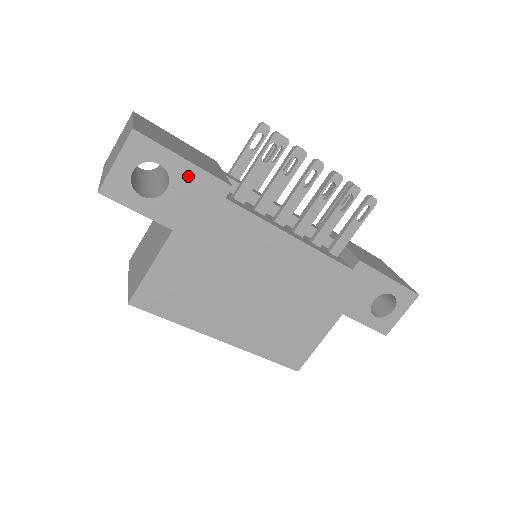
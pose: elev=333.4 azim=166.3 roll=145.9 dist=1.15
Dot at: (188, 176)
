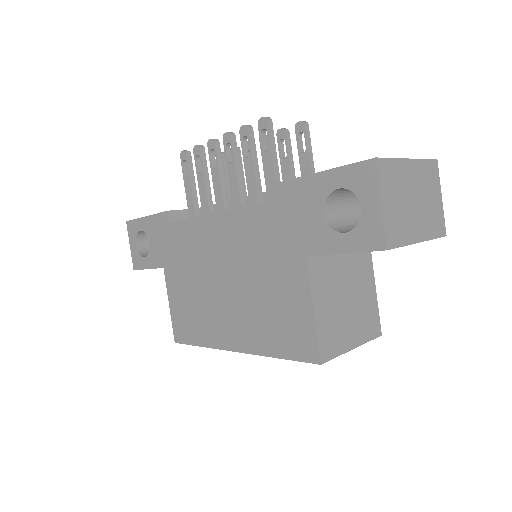
Dot at: (151, 225)
